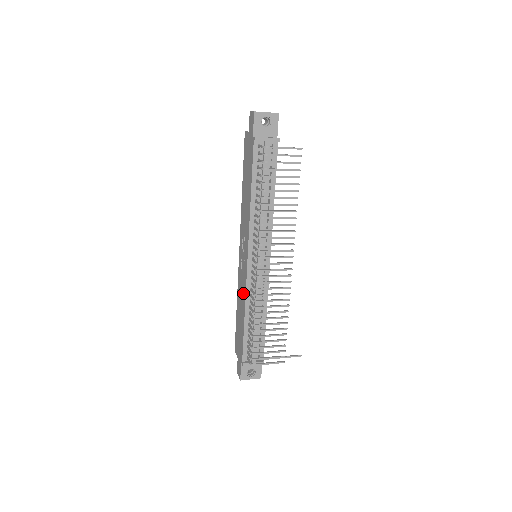
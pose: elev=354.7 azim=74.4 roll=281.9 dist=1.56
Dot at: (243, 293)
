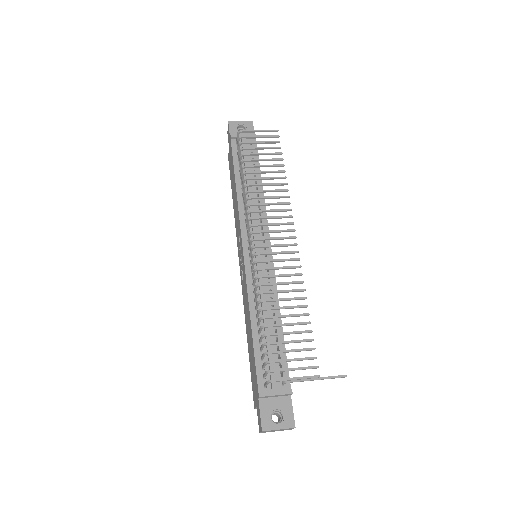
Dot at: (246, 298)
